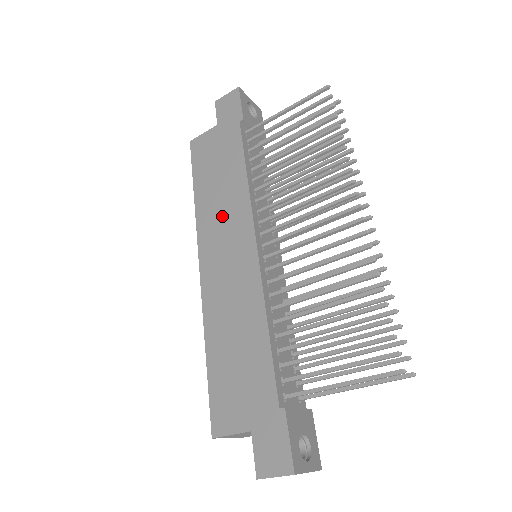
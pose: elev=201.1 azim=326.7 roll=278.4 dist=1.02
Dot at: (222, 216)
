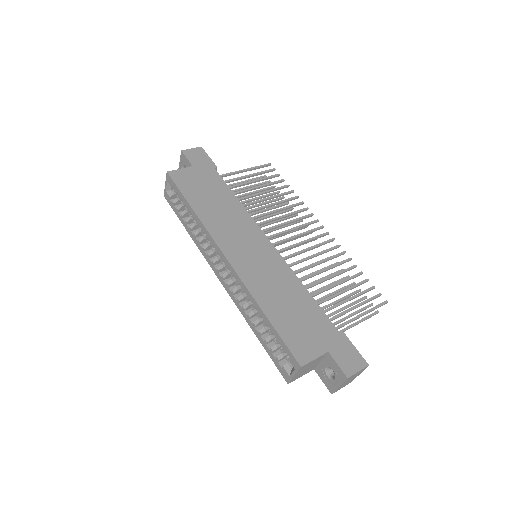
Dot at: (231, 224)
